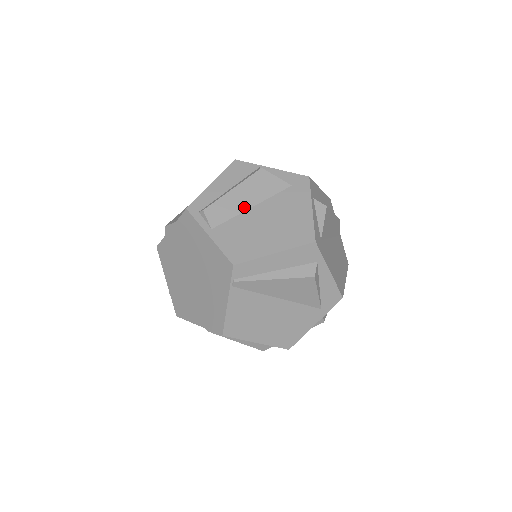
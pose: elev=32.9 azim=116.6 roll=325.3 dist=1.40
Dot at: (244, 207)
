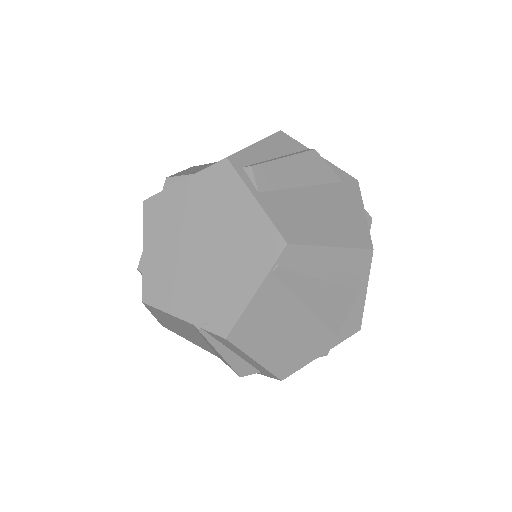
Dot at: (295, 183)
